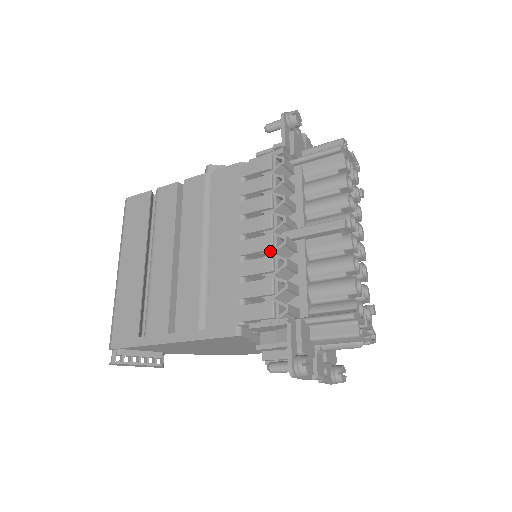
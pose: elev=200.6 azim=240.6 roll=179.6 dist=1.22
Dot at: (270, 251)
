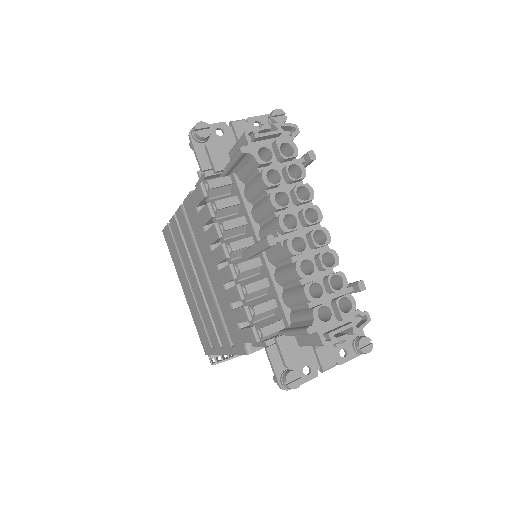
Dot at: (236, 279)
